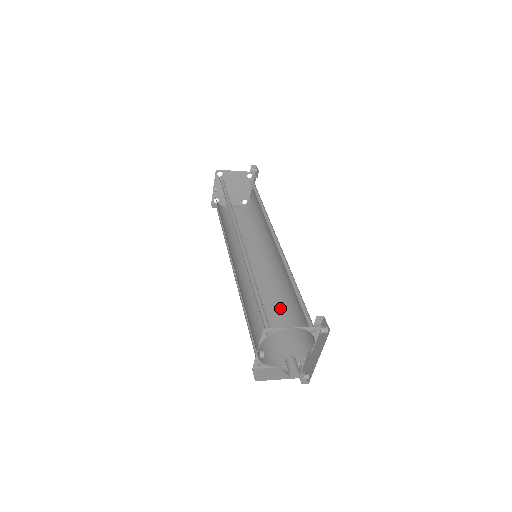
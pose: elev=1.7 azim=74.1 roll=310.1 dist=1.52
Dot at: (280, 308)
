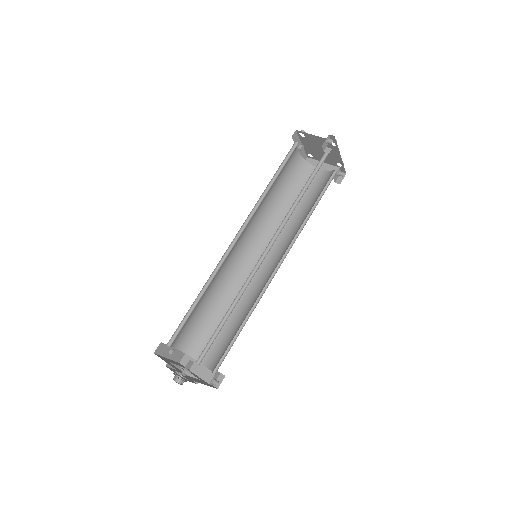
Dot at: (244, 316)
